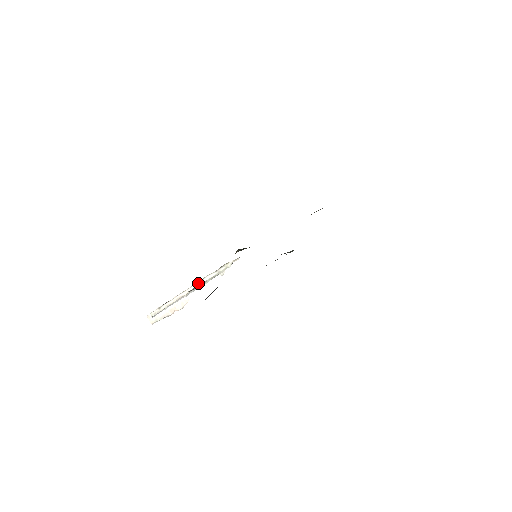
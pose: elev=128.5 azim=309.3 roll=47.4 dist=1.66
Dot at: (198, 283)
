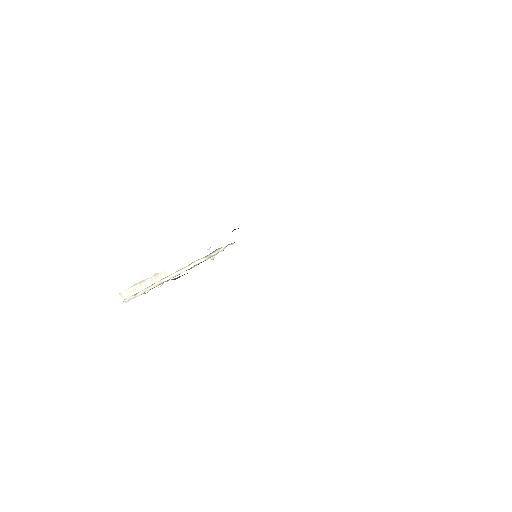
Dot at: (184, 268)
